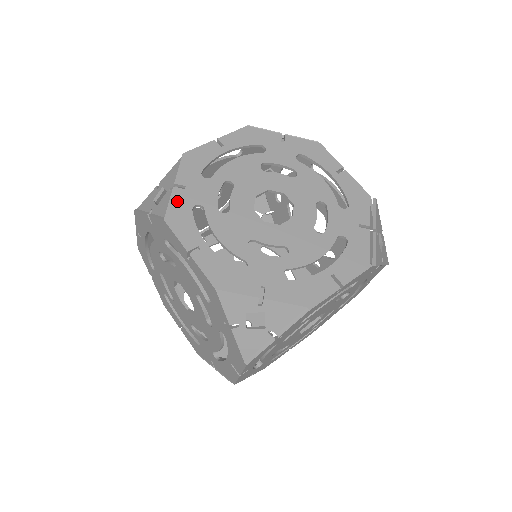
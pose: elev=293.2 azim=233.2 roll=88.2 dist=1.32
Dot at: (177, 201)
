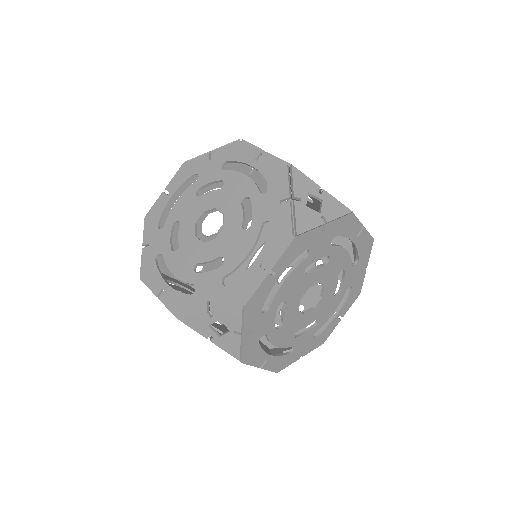
Dot at: (145, 259)
